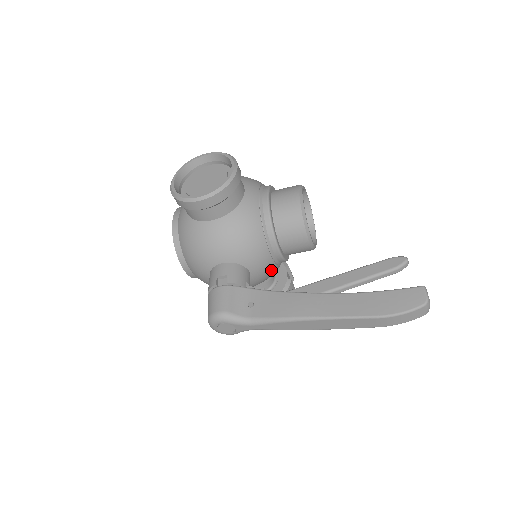
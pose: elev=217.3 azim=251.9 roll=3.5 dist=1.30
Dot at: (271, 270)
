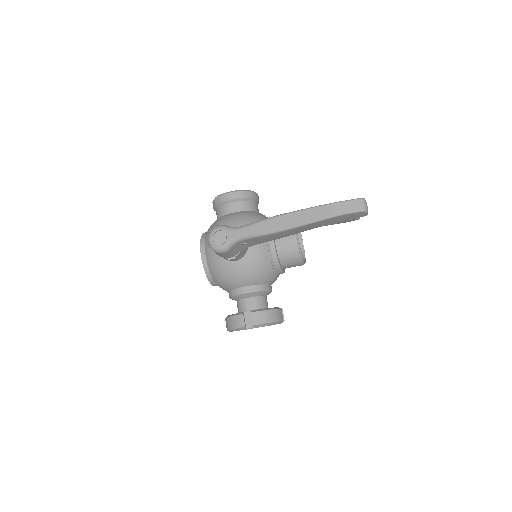
Dot at: (264, 256)
